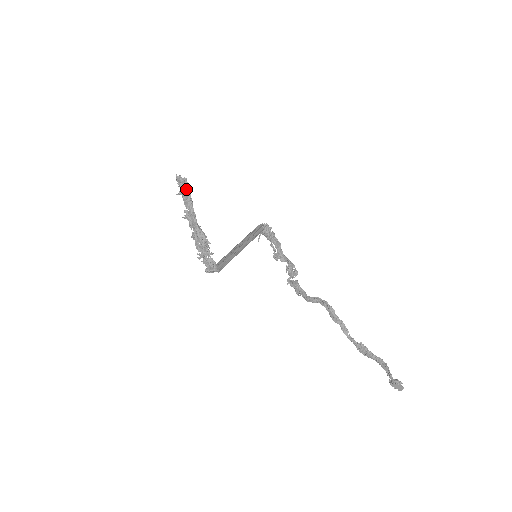
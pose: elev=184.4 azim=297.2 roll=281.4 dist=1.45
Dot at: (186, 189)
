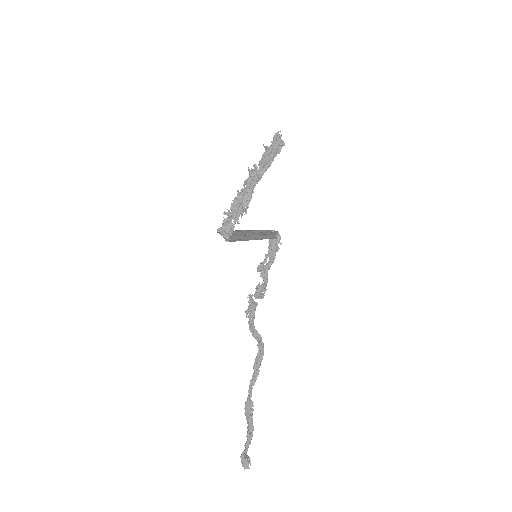
Dot at: (276, 152)
